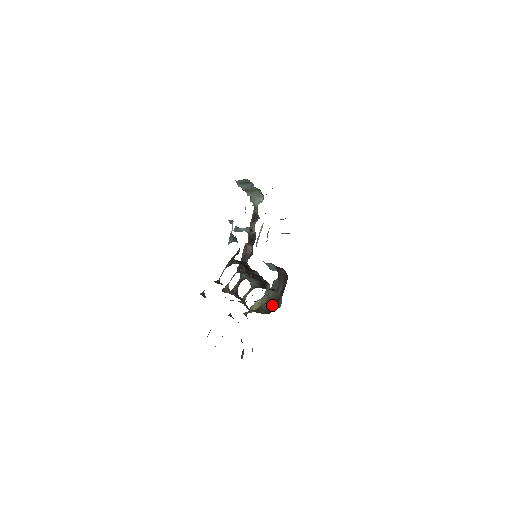
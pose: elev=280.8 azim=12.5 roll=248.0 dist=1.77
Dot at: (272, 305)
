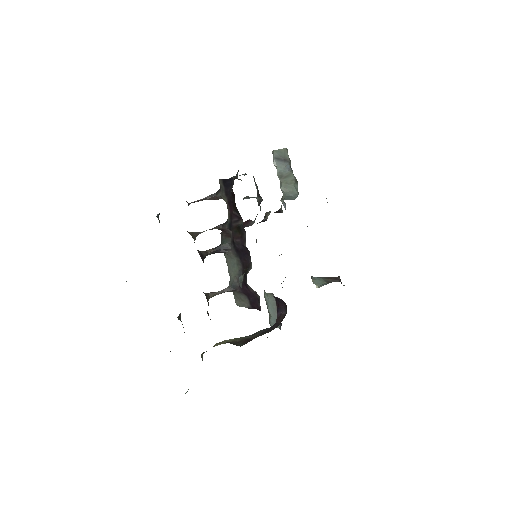
Dot at: (245, 343)
